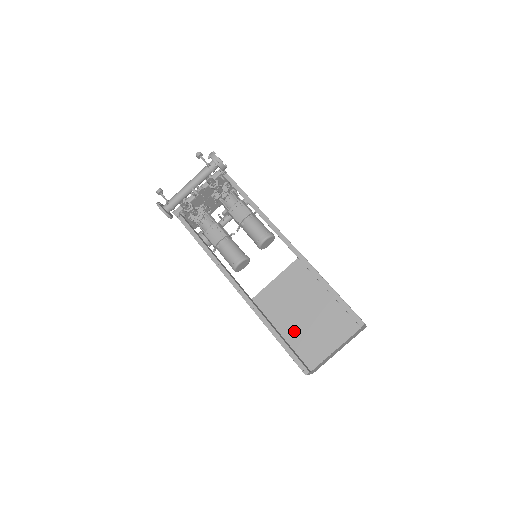
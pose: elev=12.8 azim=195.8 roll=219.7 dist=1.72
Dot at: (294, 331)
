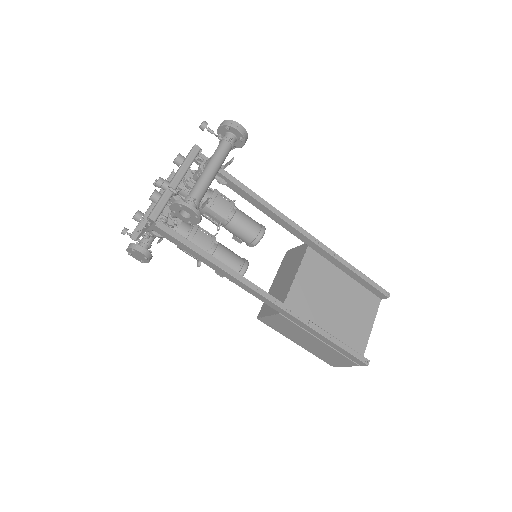
Dot at: (334, 326)
